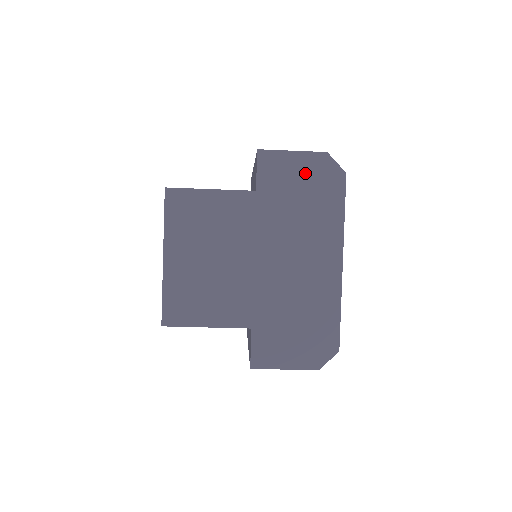
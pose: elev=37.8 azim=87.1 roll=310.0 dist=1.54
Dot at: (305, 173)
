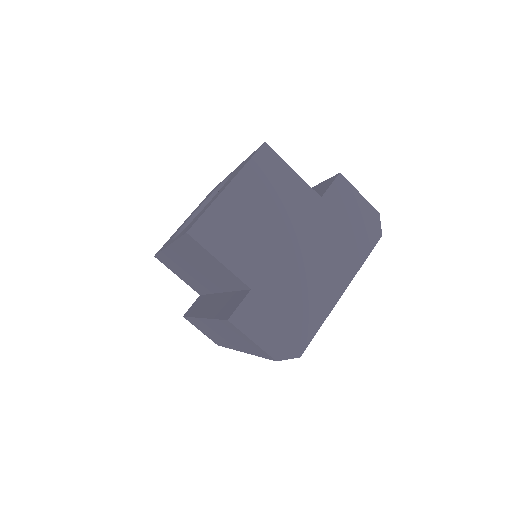
Dot at: (358, 213)
